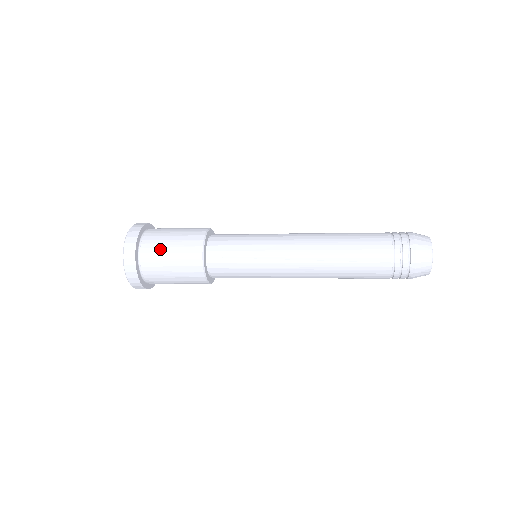
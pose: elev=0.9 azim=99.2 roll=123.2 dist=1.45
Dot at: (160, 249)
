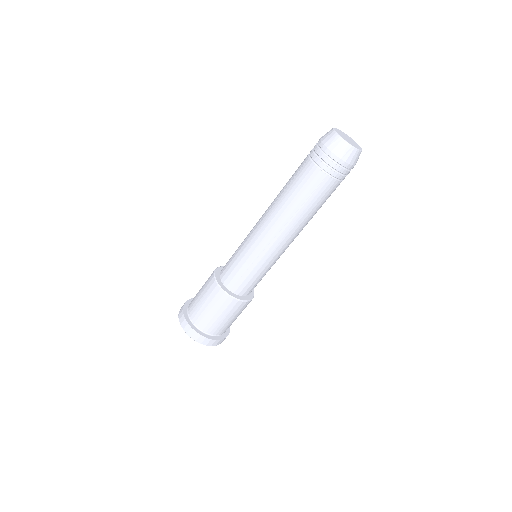
Dot at: occluded
